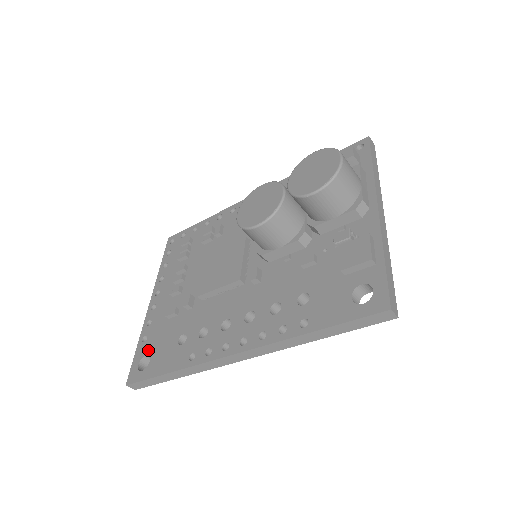
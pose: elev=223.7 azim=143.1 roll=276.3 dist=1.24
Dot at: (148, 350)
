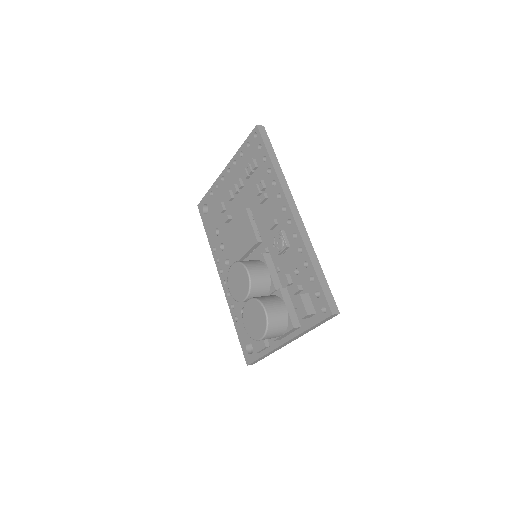
Dot at: (209, 205)
